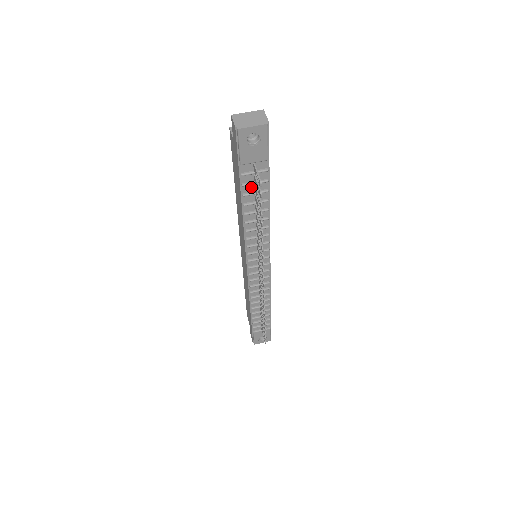
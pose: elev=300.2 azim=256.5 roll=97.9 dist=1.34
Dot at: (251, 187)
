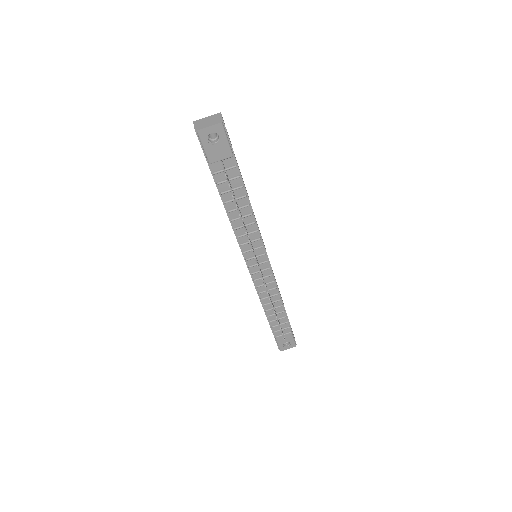
Dot at: (226, 185)
